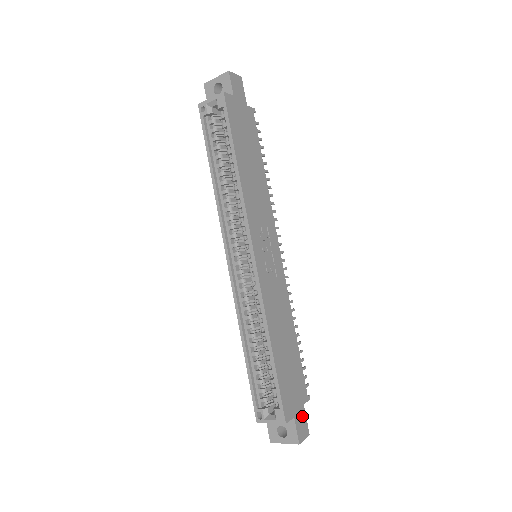
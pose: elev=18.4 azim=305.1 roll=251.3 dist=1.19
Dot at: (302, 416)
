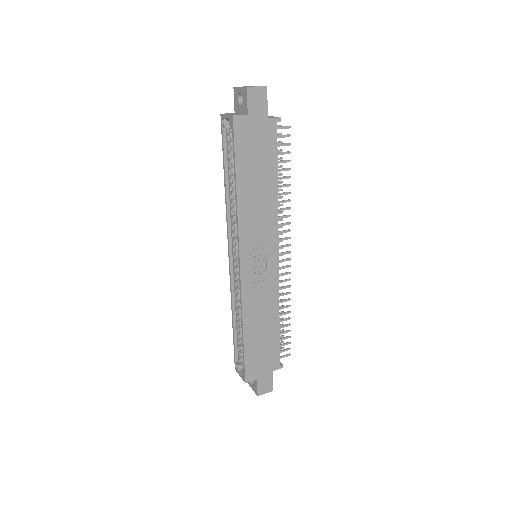
Dot at: (268, 379)
